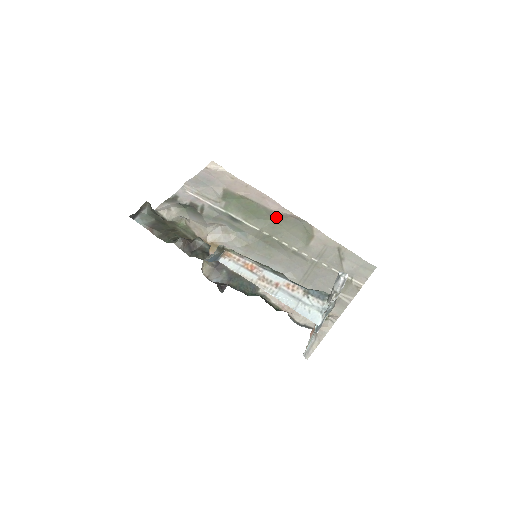
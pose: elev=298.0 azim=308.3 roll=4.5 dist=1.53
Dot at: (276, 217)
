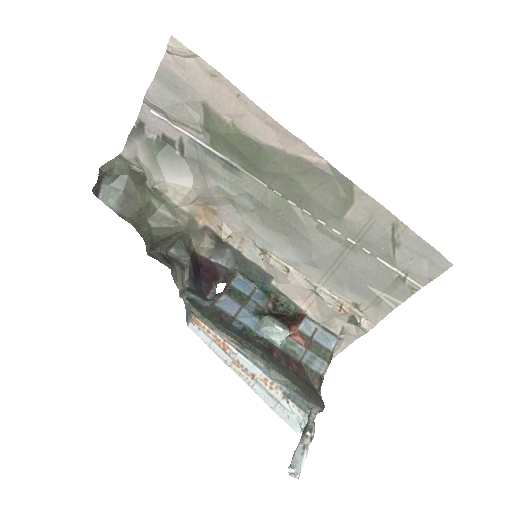
Dot at: (290, 166)
